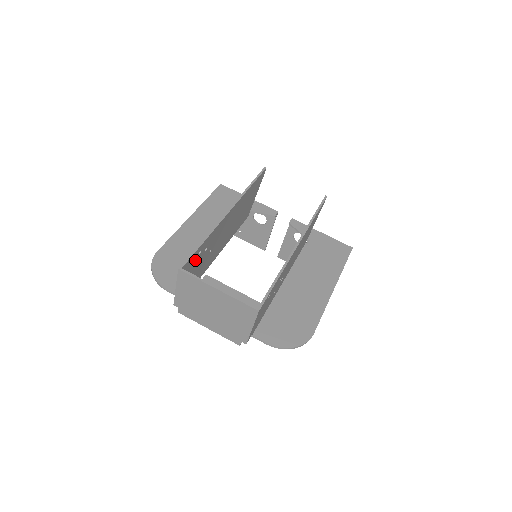
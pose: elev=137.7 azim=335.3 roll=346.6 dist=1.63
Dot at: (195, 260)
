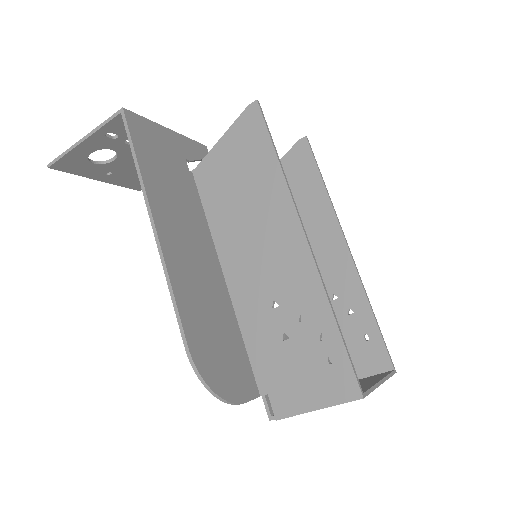
Dot at: (321, 352)
